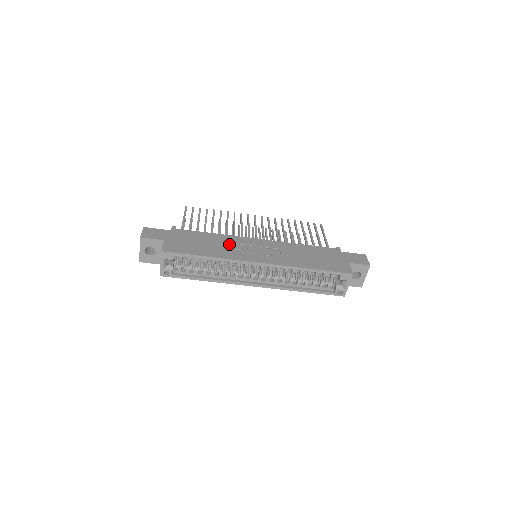
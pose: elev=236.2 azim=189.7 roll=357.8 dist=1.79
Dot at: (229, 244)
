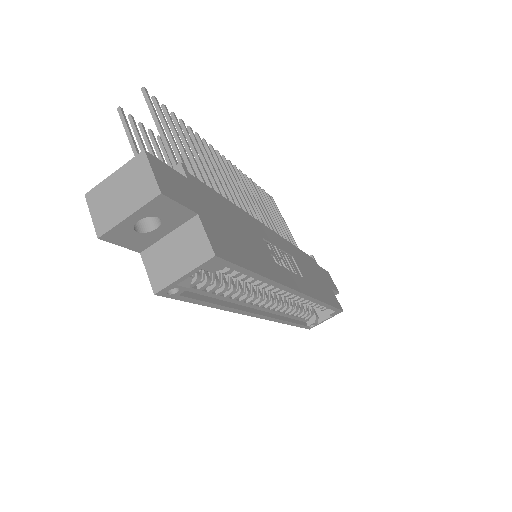
Dot at: (260, 240)
